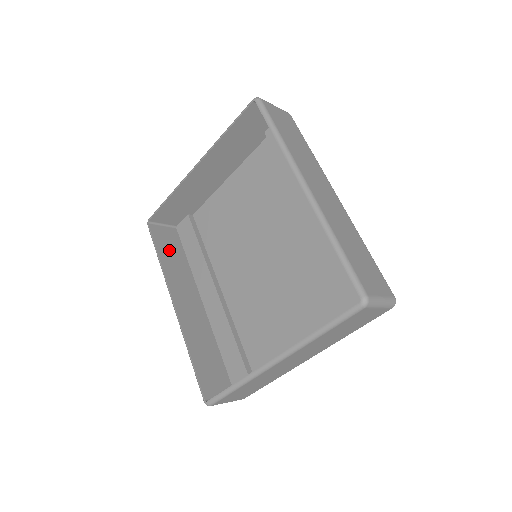
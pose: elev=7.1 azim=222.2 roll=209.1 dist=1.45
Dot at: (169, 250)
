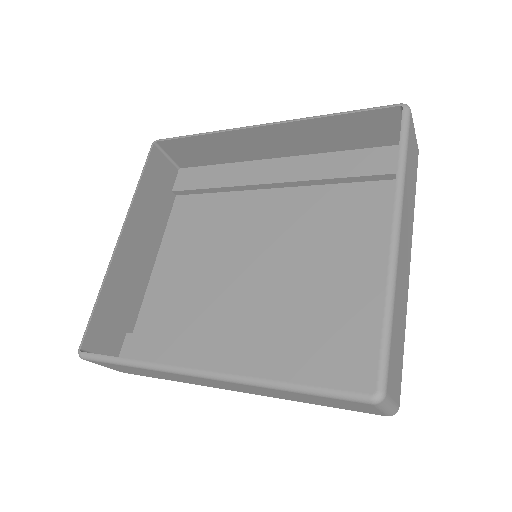
Dot at: occluded
